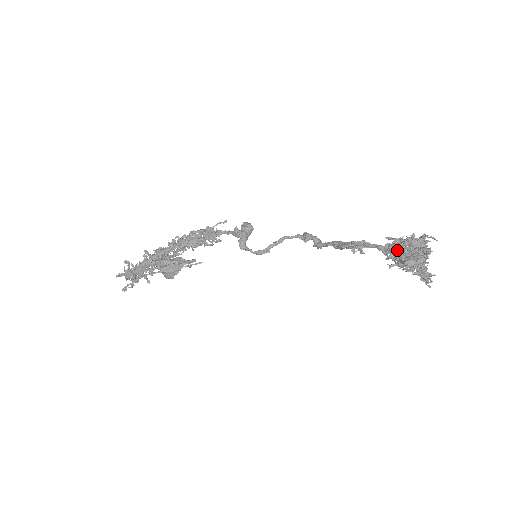
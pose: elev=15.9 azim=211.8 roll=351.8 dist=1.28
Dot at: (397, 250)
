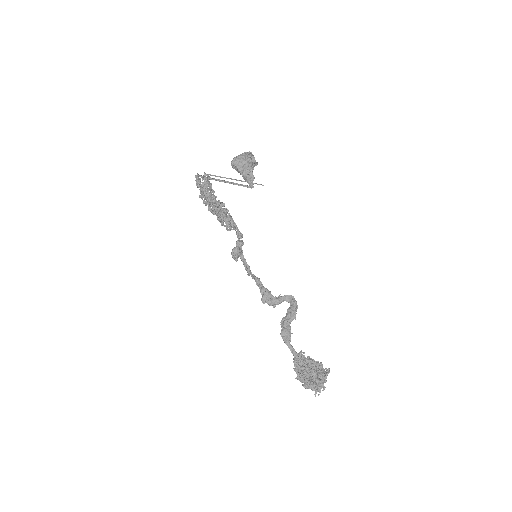
Dot at: (299, 368)
